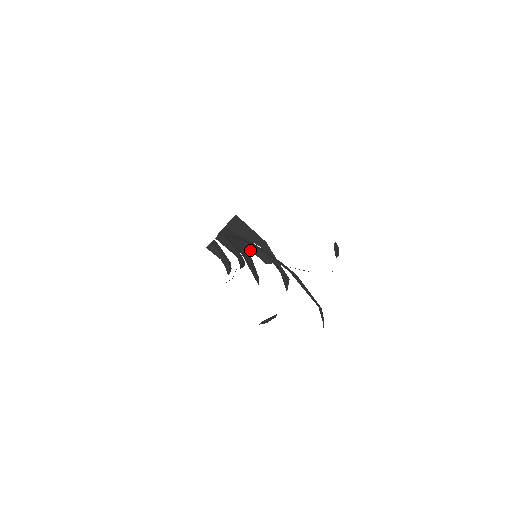
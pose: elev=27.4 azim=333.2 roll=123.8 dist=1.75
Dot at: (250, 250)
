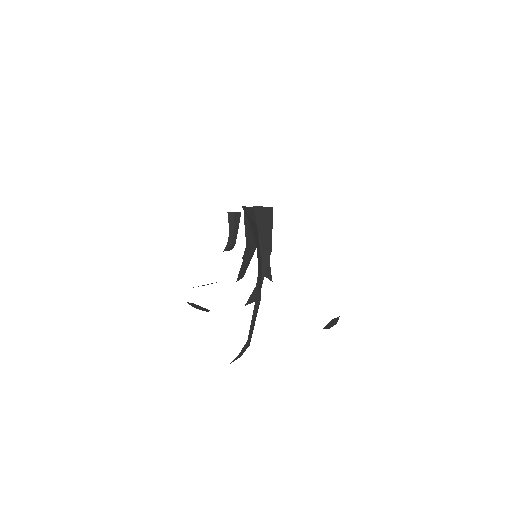
Dot at: (260, 249)
